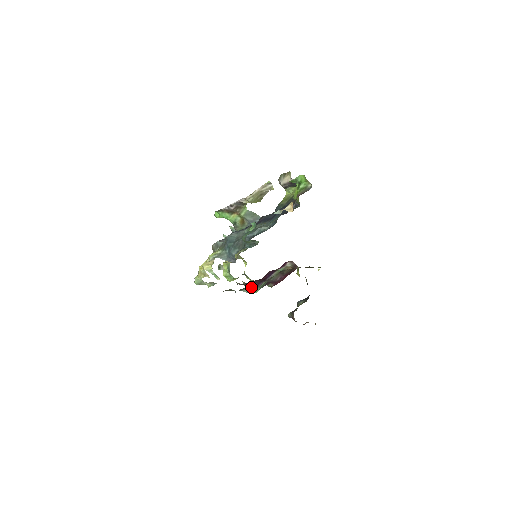
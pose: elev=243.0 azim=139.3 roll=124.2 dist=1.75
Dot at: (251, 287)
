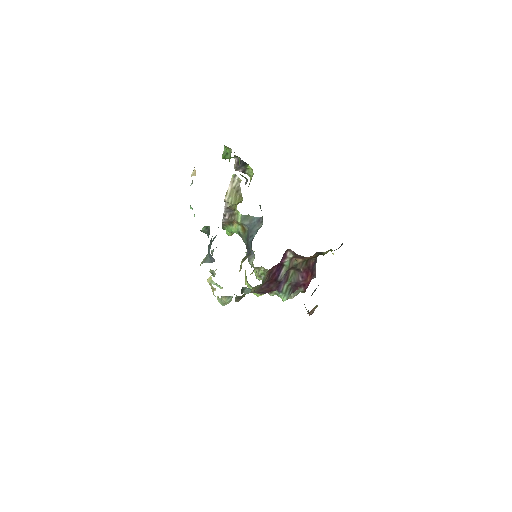
Dot at: (278, 296)
